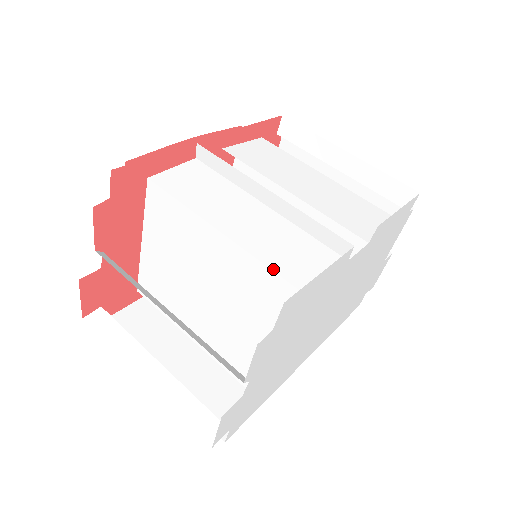
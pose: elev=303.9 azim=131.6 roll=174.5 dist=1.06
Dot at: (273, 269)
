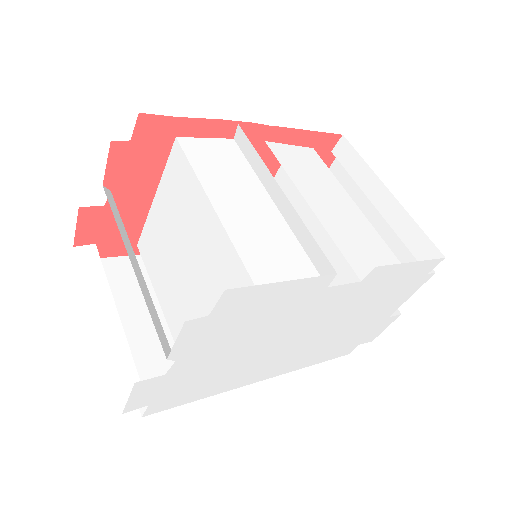
Dot at: (244, 262)
